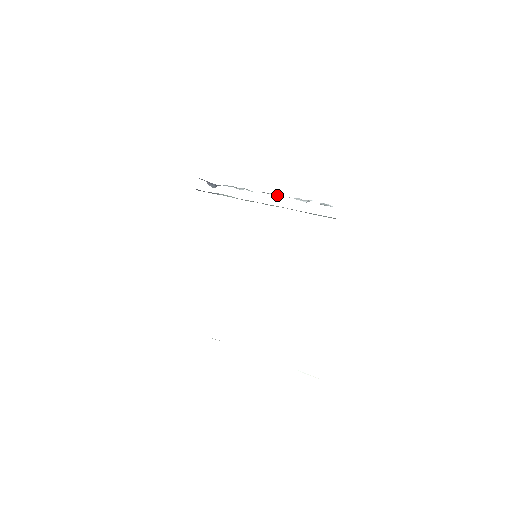
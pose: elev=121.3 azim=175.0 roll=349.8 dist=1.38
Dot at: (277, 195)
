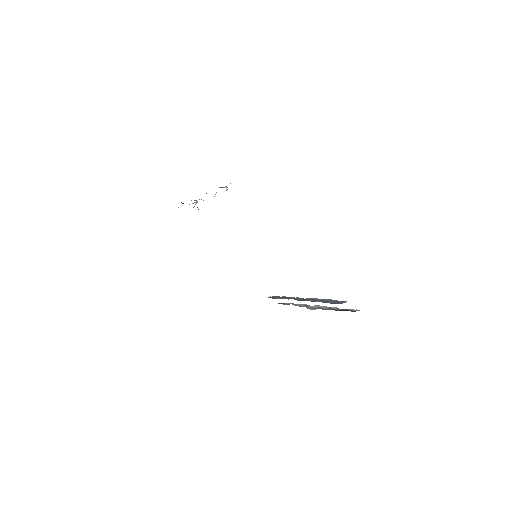
Dot at: (214, 196)
